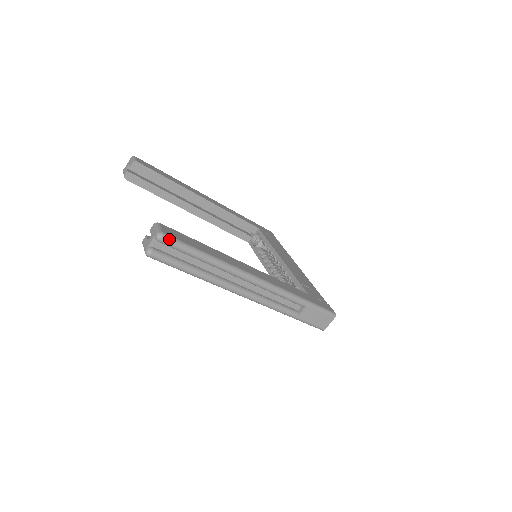
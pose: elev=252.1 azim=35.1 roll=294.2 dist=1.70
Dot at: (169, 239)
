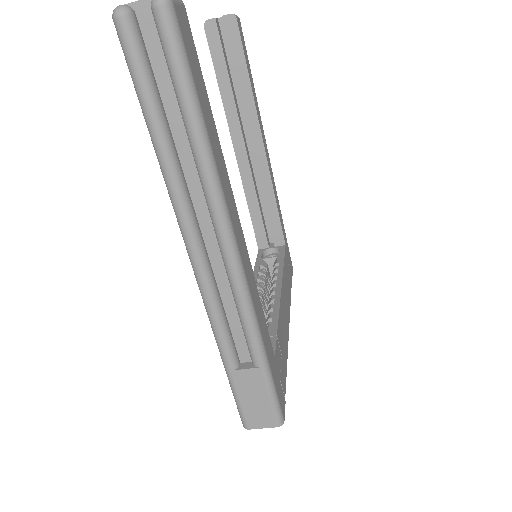
Dot at: (171, 22)
